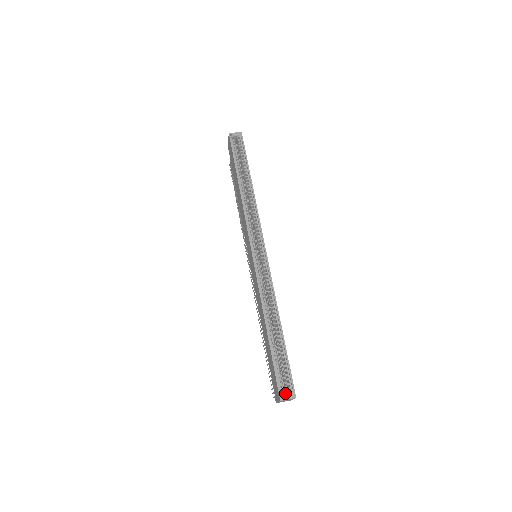
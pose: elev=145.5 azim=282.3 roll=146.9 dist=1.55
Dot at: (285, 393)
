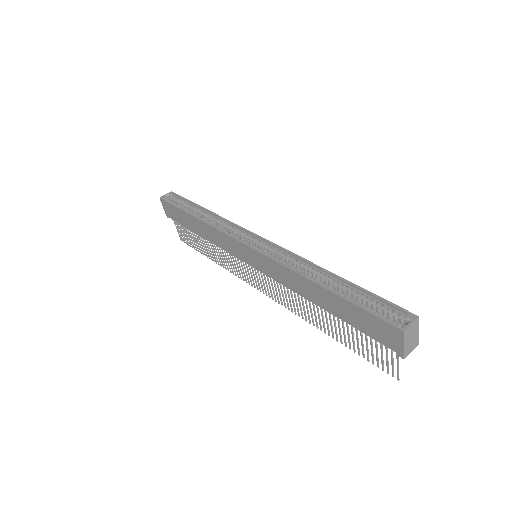
Dot at: occluded
